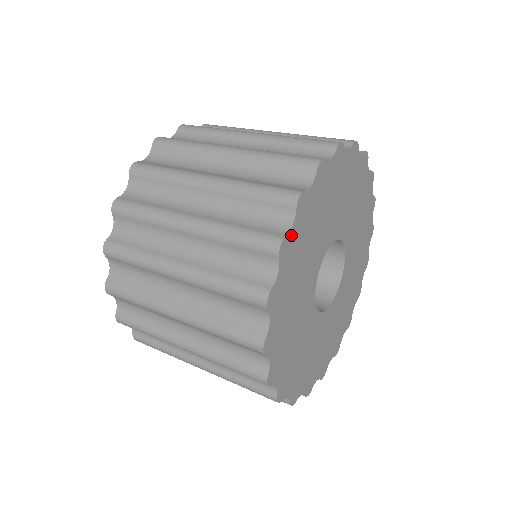
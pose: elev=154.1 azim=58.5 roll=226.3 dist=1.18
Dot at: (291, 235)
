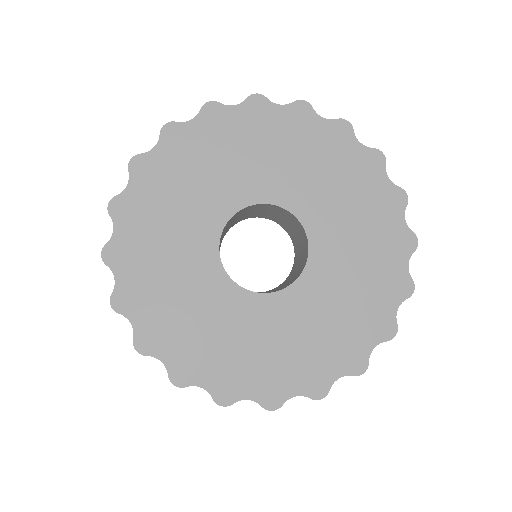
Dot at: (121, 286)
